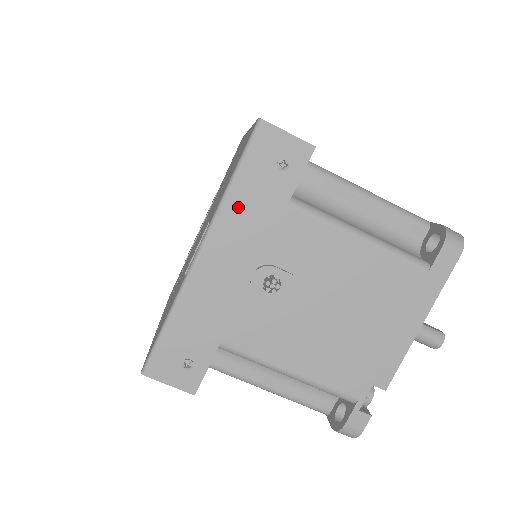
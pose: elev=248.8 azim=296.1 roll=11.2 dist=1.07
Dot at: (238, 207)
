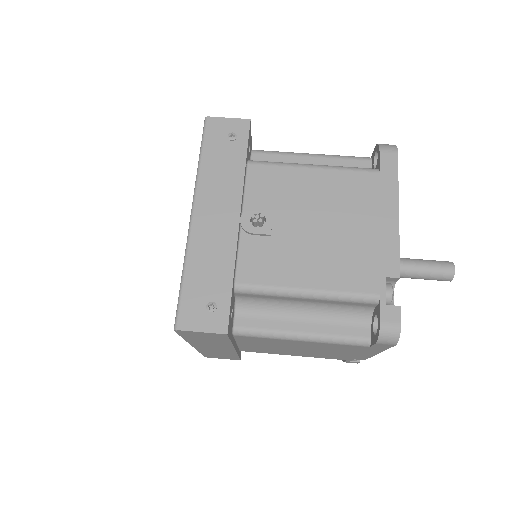
Dot at: (210, 174)
